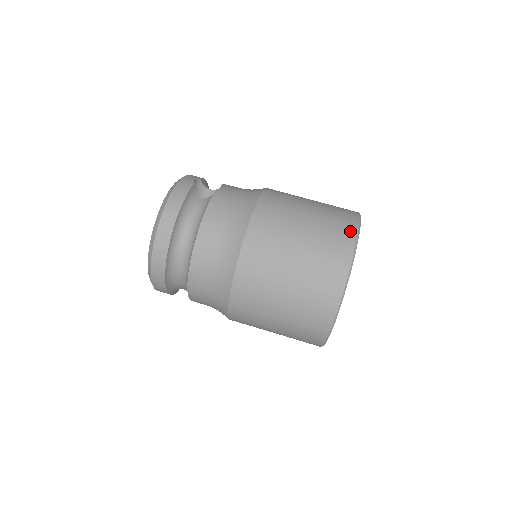
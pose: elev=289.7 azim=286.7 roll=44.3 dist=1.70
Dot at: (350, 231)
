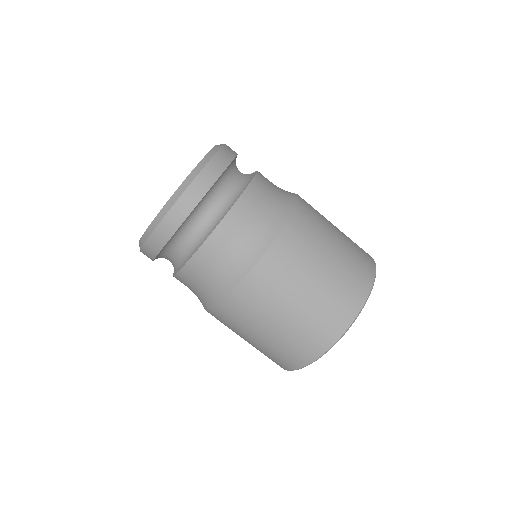
Dot at: (371, 262)
